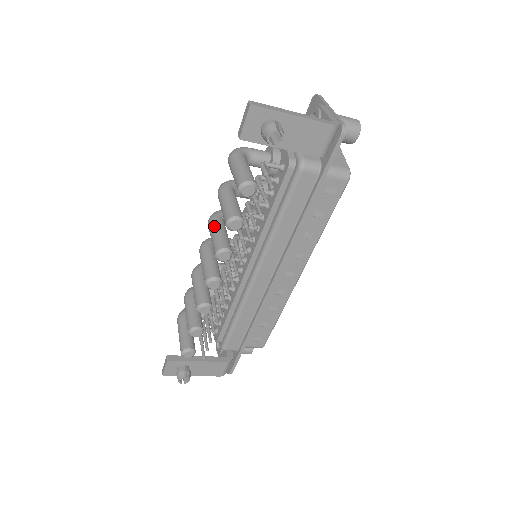
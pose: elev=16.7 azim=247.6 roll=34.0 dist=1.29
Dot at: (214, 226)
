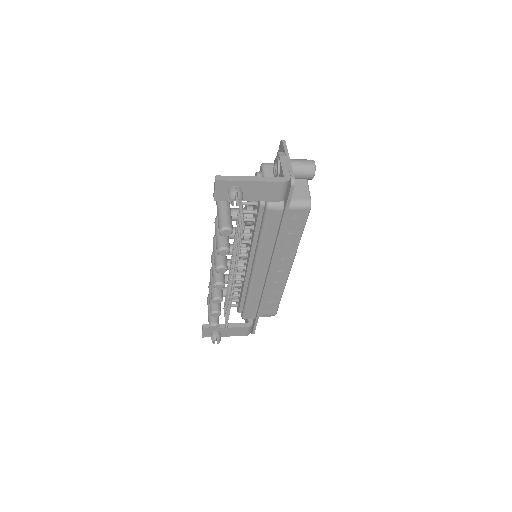
Dot at: (215, 245)
